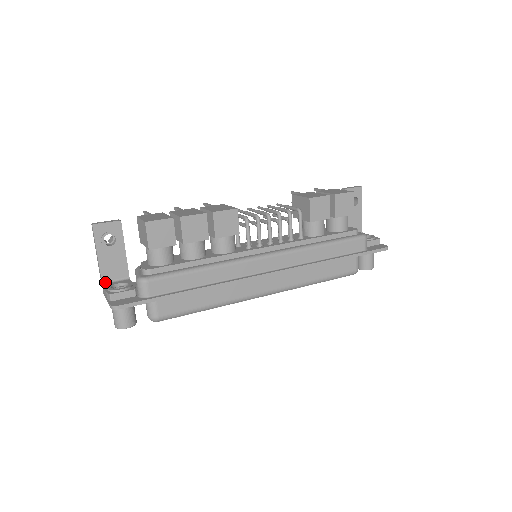
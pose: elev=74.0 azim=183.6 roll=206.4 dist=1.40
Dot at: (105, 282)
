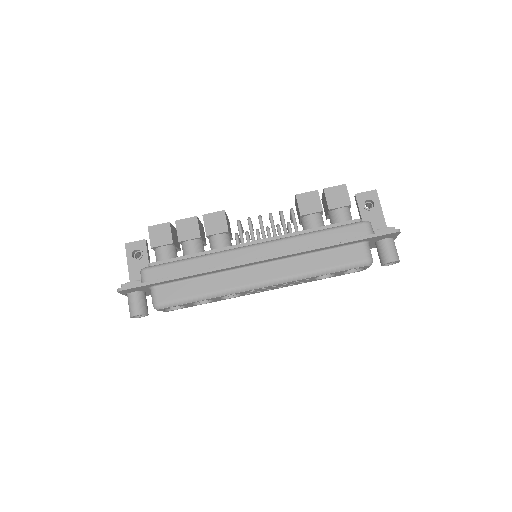
Dot at: occluded
